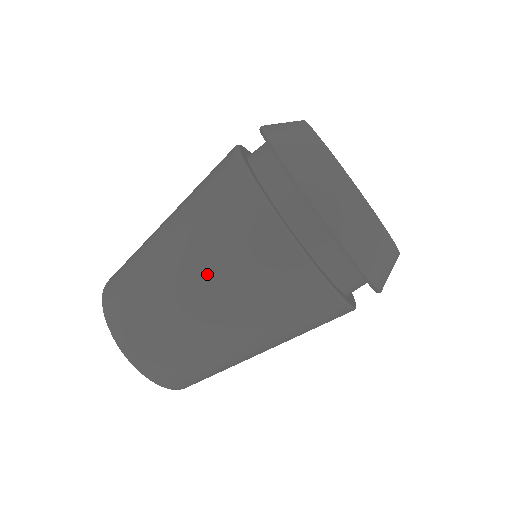
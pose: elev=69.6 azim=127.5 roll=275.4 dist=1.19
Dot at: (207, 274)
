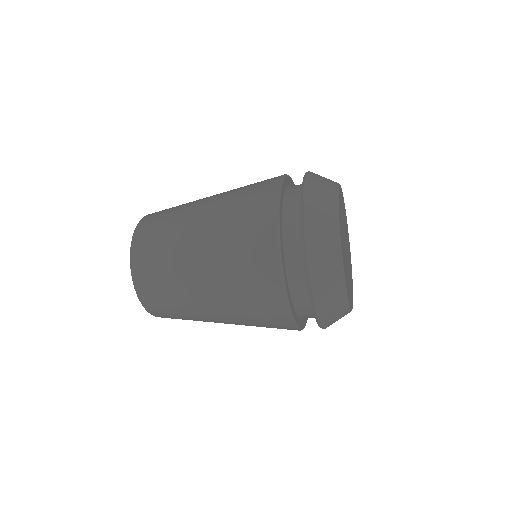
Dot at: (225, 306)
